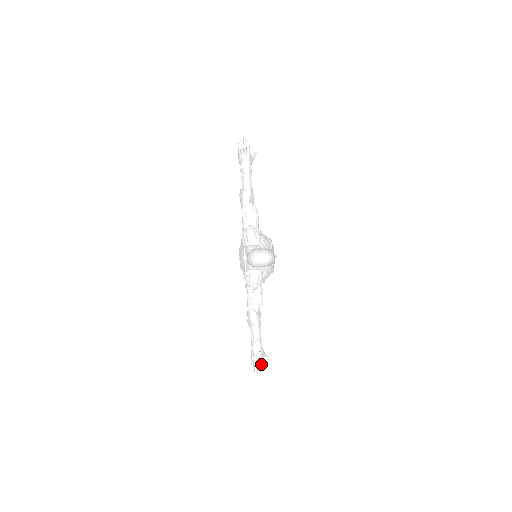
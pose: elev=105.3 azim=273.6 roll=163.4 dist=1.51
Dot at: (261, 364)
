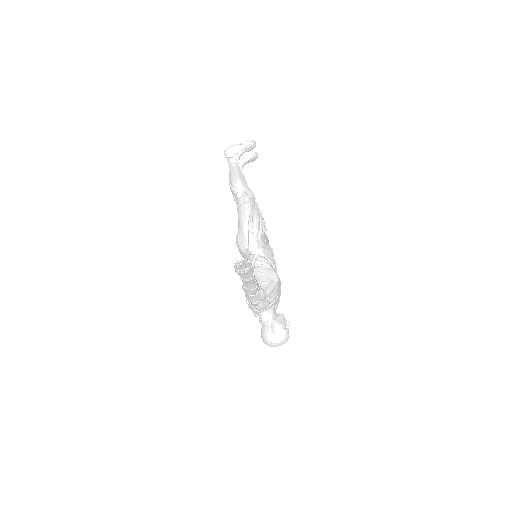
Dot at: occluded
